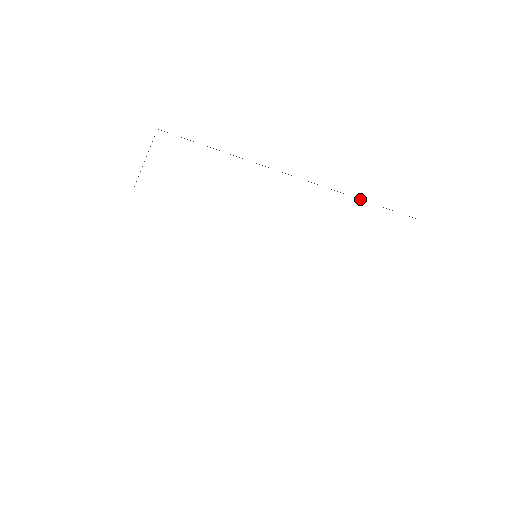
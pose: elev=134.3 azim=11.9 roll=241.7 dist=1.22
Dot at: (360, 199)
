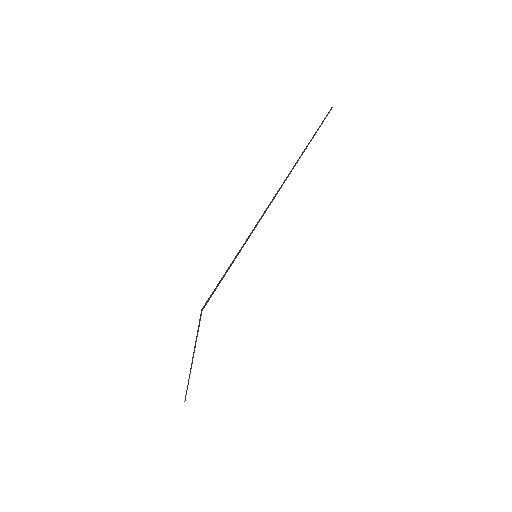
Dot at: occluded
